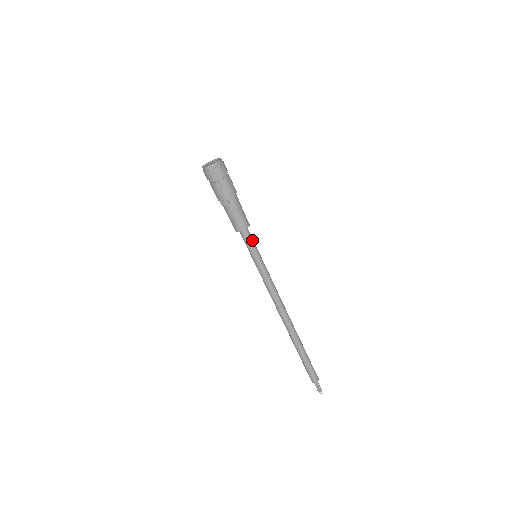
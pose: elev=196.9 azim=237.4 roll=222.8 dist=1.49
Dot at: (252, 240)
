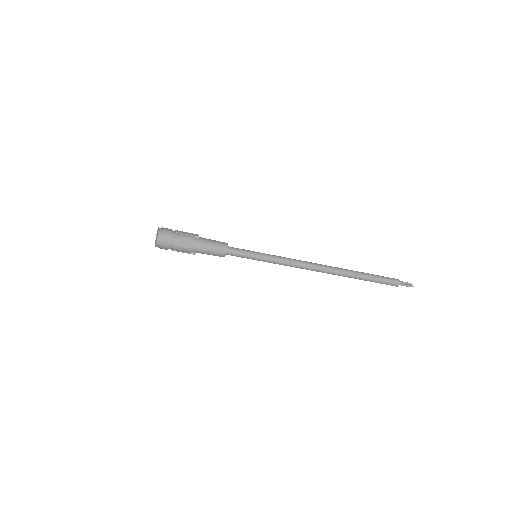
Dot at: (240, 254)
